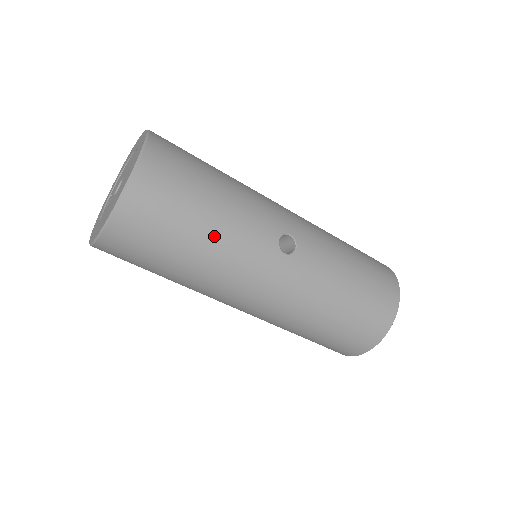
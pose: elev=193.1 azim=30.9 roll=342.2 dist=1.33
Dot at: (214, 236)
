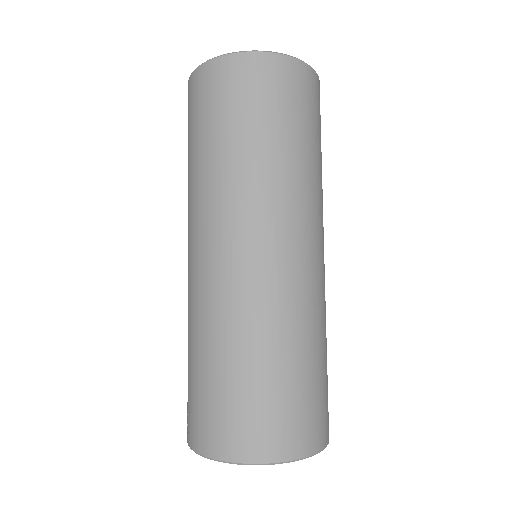
Dot at: (318, 168)
